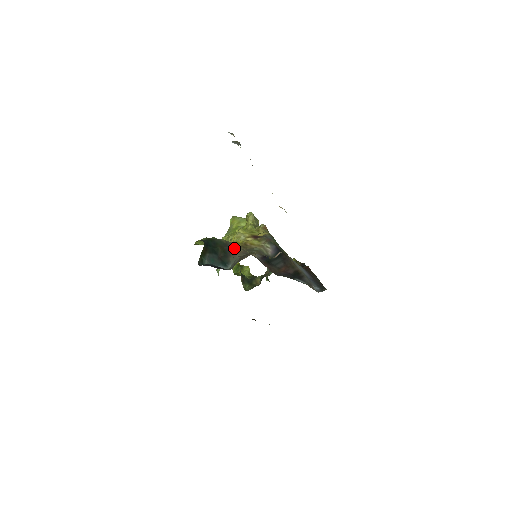
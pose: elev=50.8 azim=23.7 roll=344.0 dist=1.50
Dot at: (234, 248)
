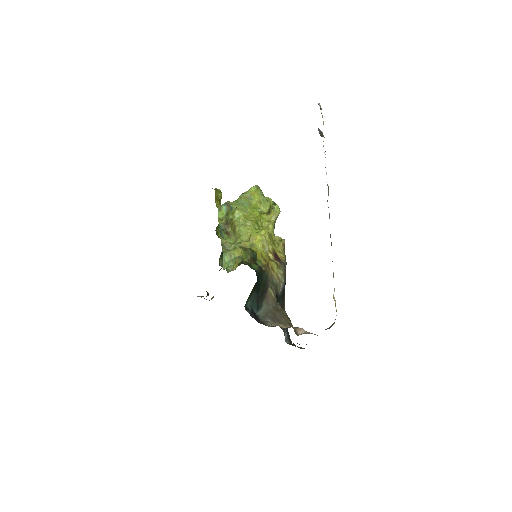
Dot at: (270, 289)
